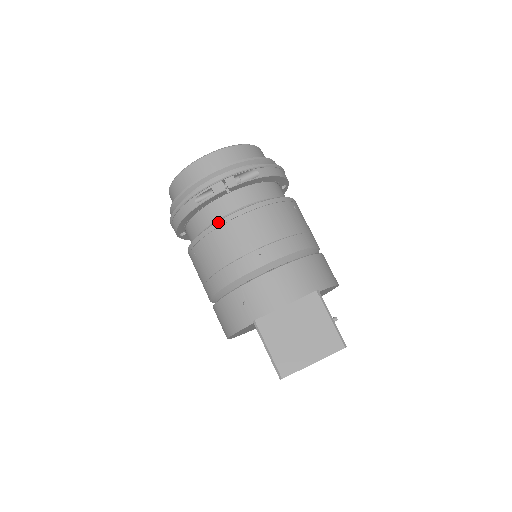
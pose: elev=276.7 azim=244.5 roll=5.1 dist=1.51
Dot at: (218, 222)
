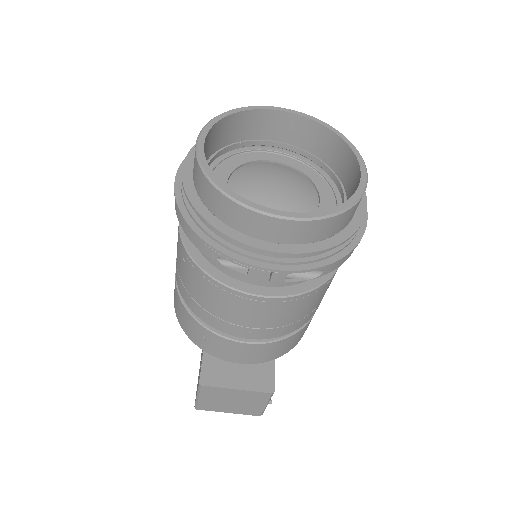
Dot at: (230, 289)
